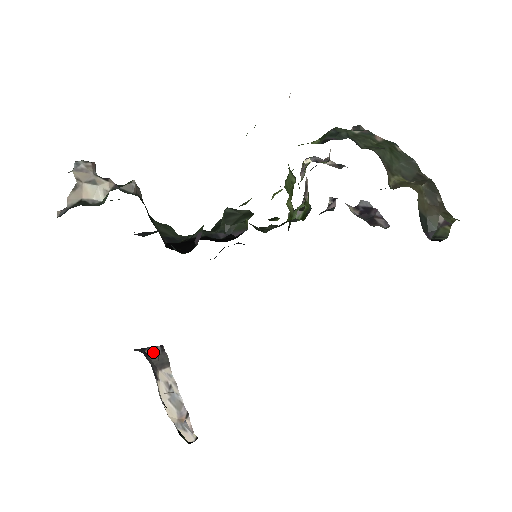
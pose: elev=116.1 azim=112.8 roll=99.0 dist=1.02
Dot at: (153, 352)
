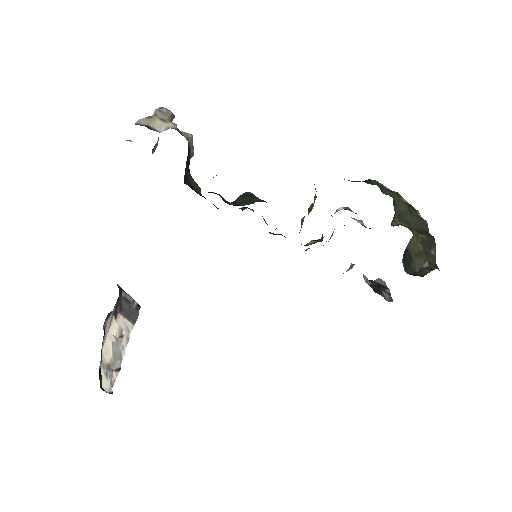
Dot at: (128, 299)
